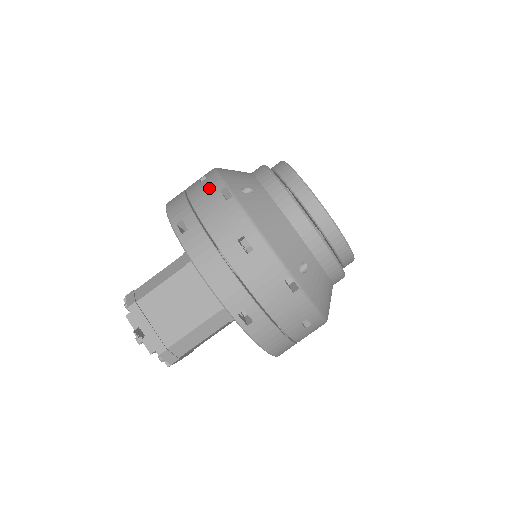
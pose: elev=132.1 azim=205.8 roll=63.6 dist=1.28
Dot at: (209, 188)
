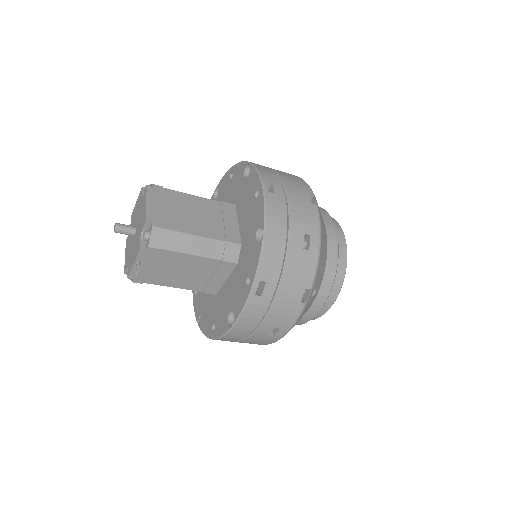
Dot at: (303, 274)
